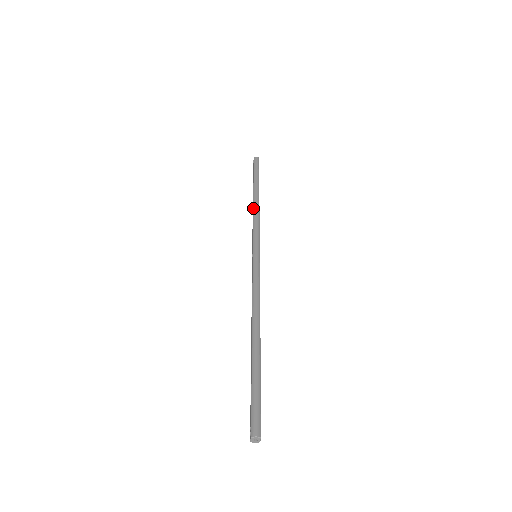
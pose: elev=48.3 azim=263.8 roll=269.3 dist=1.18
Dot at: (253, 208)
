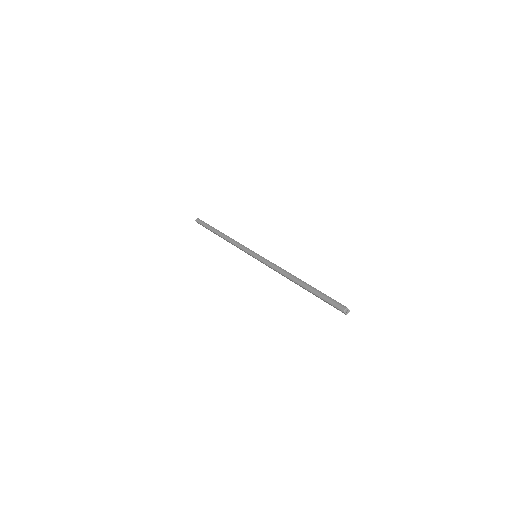
Dot at: occluded
